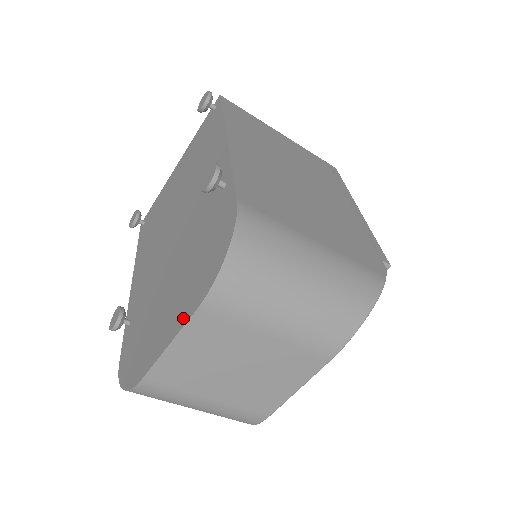
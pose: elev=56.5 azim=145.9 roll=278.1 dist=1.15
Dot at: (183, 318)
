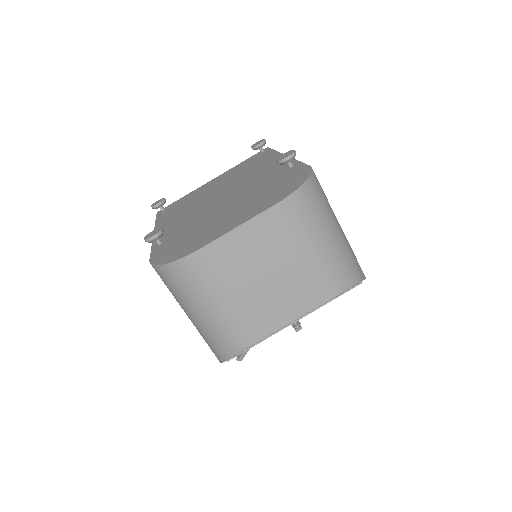
Dot at: (256, 213)
